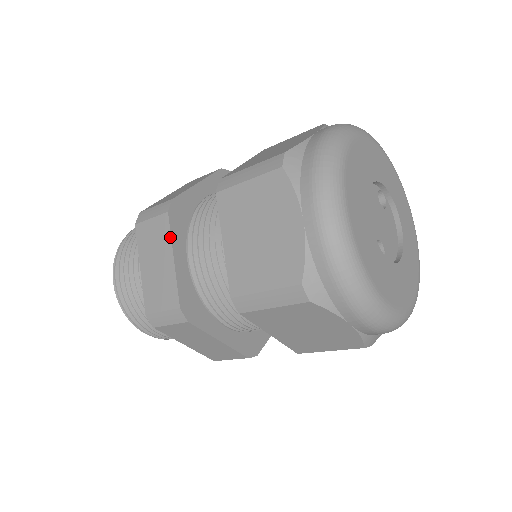
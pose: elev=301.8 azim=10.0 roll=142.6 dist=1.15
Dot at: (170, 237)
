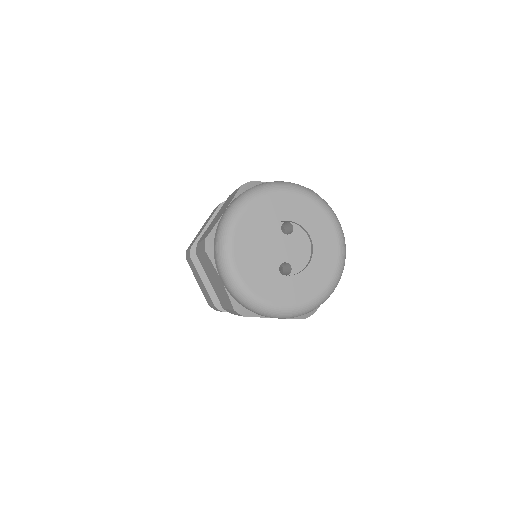
Dot at: (196, 271)
